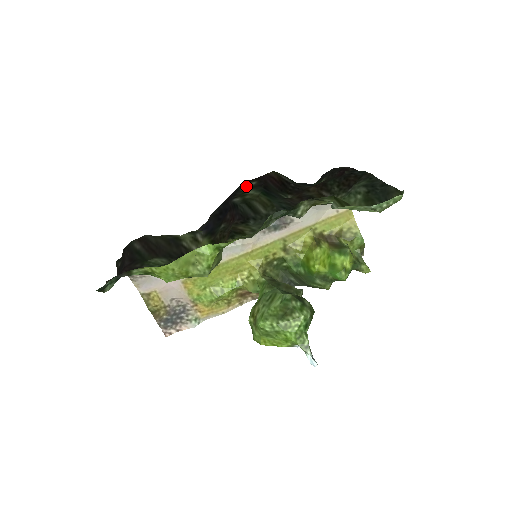
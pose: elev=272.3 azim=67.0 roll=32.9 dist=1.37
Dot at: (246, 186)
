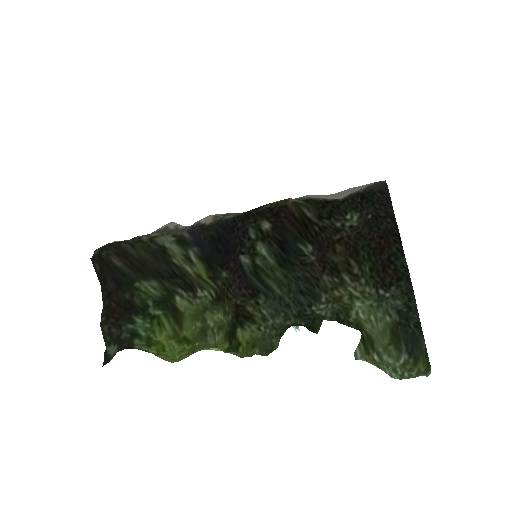
Dot at: (256, 228)
